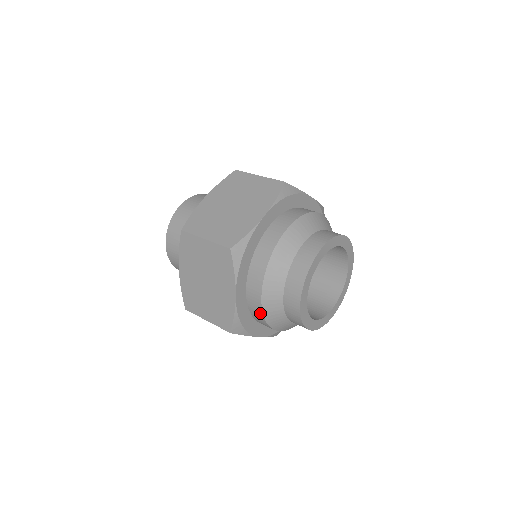
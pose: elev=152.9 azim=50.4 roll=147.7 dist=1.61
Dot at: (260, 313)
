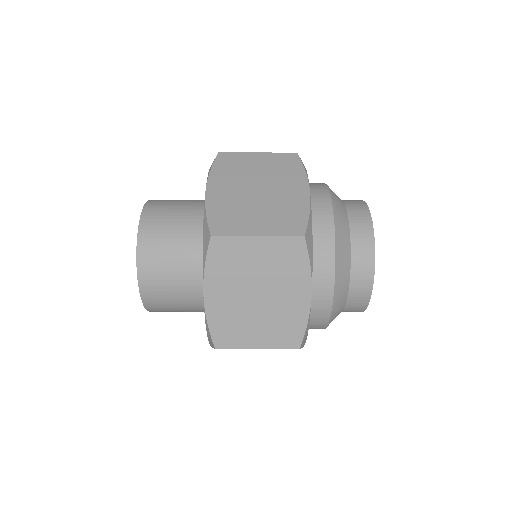
Dot at: (327, 310)
